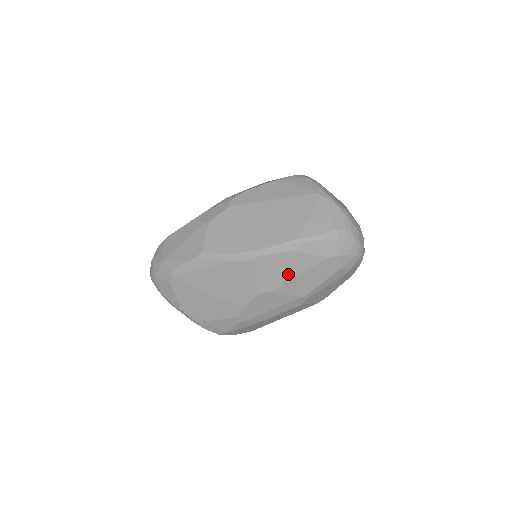
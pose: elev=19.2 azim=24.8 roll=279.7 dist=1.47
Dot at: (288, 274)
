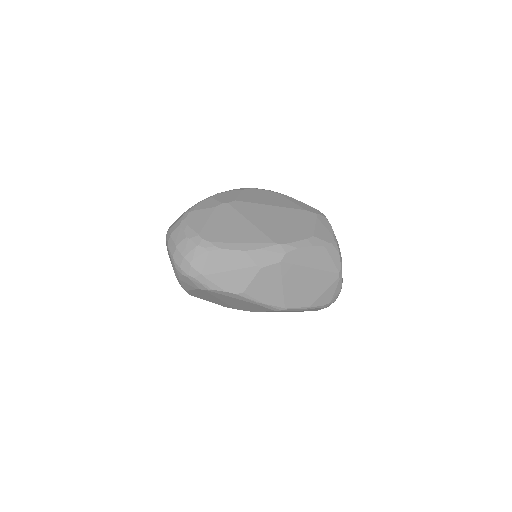
Dot at: occluded
